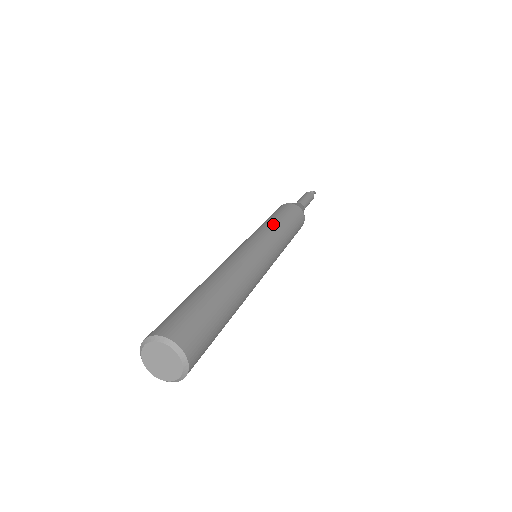
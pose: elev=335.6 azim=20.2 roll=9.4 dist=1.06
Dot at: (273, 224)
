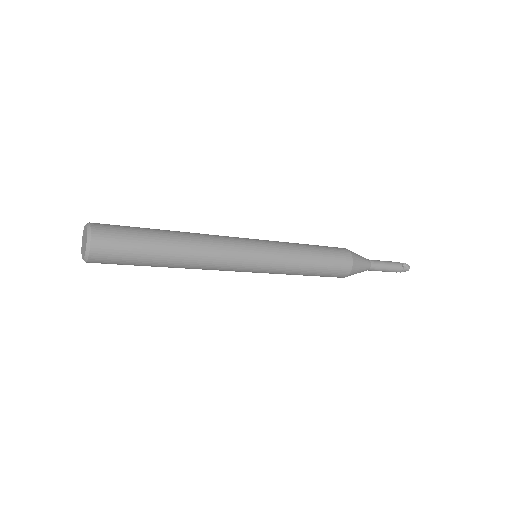
Dot at: occluded
